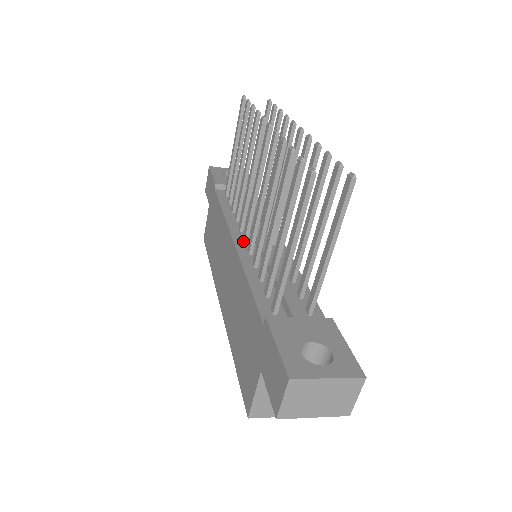
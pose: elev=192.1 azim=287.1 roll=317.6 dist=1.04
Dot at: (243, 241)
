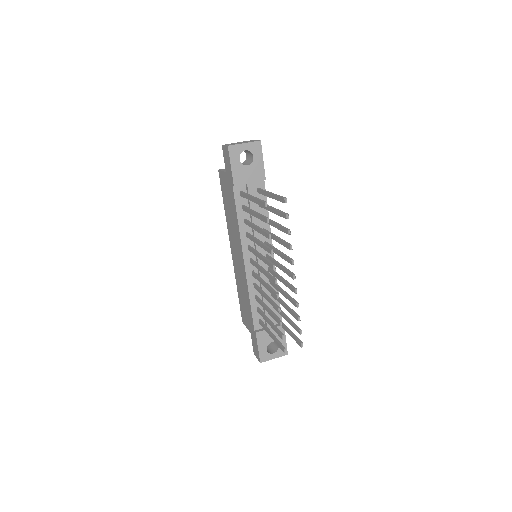
Dot at: (250, 262)
